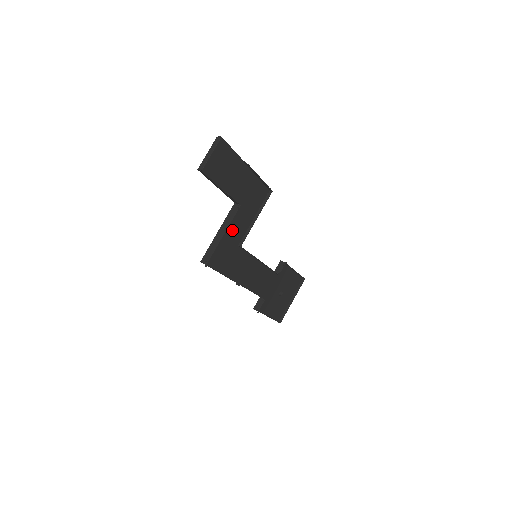
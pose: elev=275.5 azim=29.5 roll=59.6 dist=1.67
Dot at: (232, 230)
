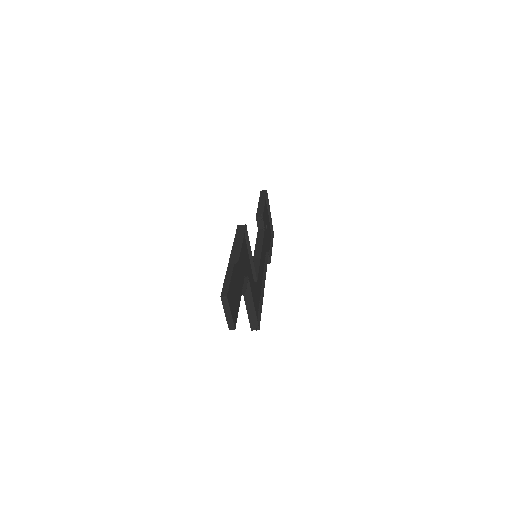
Dot at: occluded
